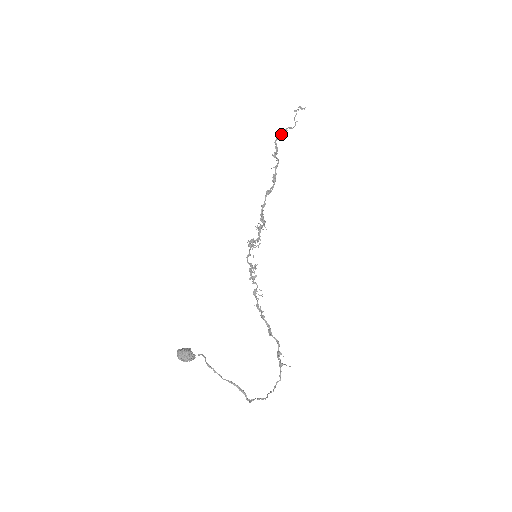
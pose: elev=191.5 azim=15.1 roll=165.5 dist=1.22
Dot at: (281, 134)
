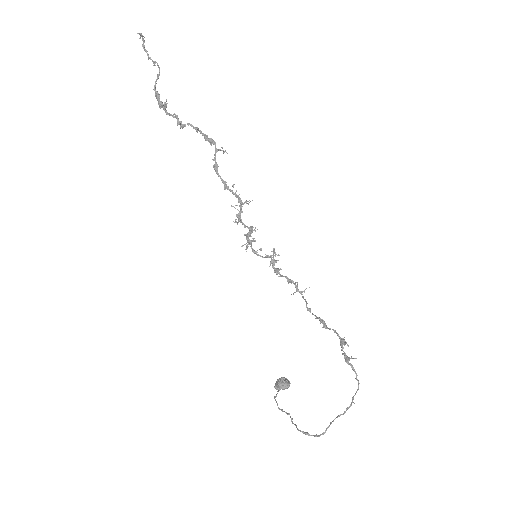
Dot at: (158, 103)
